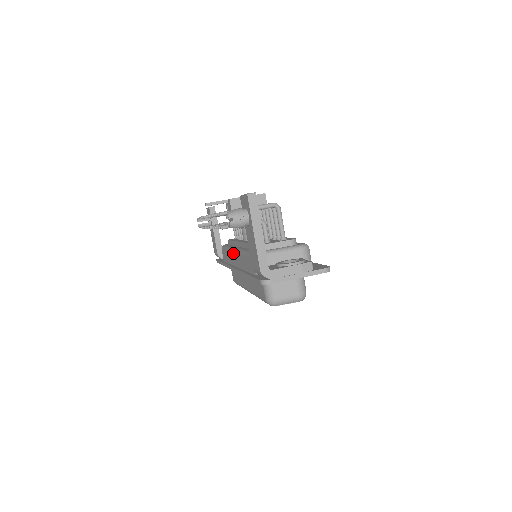
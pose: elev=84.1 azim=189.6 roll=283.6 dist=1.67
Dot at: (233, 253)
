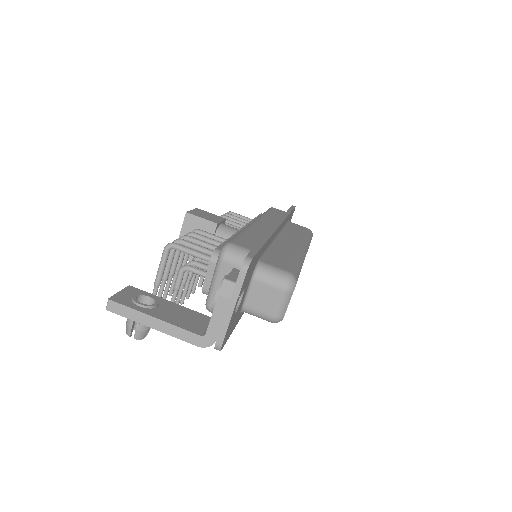
Dot at: occluded
